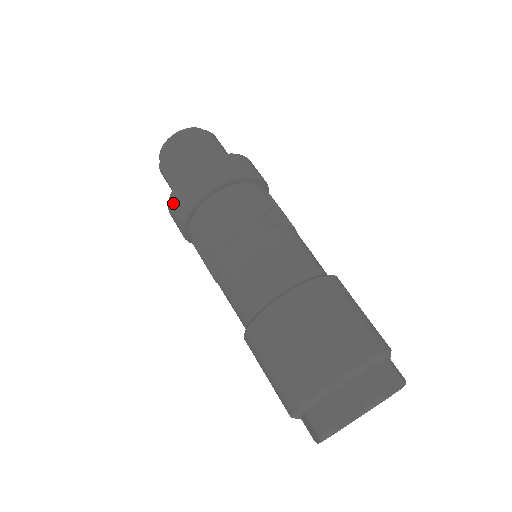
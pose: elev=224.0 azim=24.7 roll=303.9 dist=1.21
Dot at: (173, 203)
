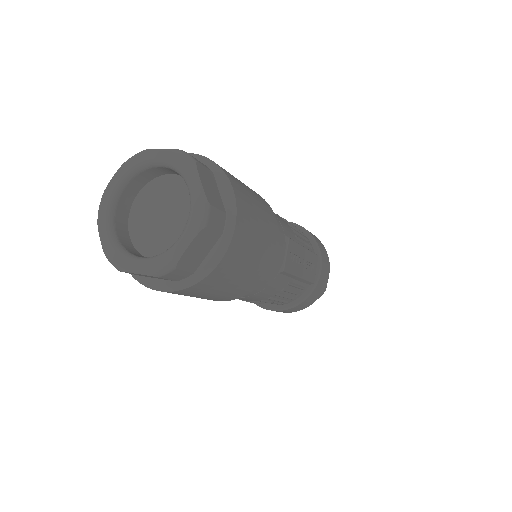
Dot at: occluded
